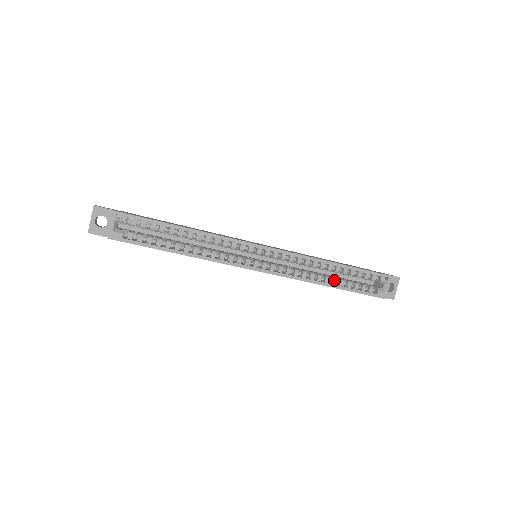
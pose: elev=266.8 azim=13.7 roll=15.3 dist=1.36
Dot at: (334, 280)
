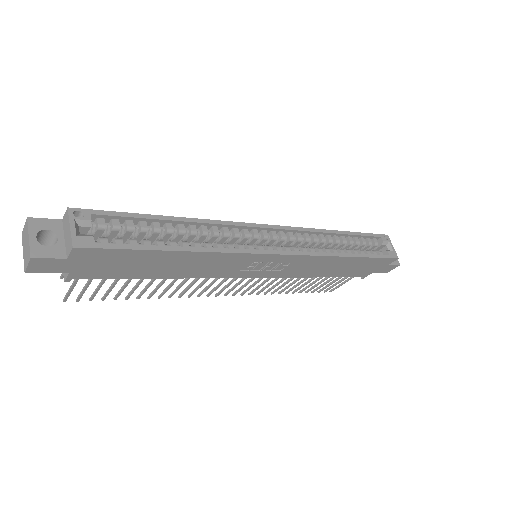
Dot at: (348, 251)
